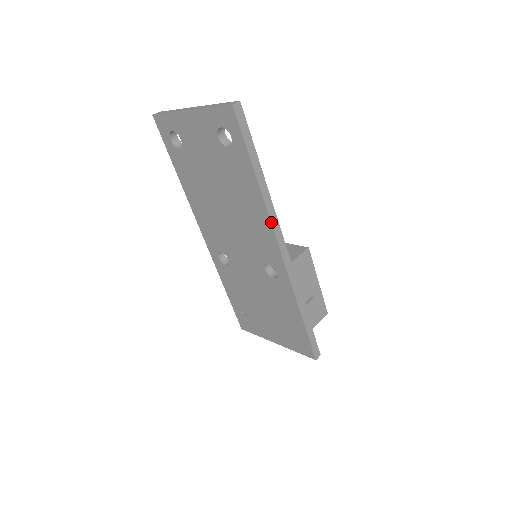
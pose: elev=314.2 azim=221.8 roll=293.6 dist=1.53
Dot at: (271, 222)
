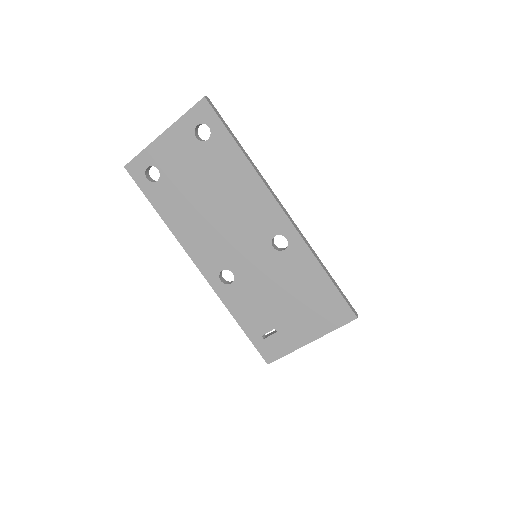
Dot at: (265, 185)
